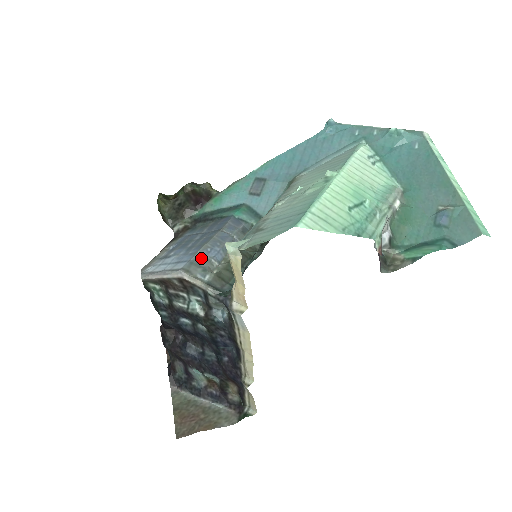
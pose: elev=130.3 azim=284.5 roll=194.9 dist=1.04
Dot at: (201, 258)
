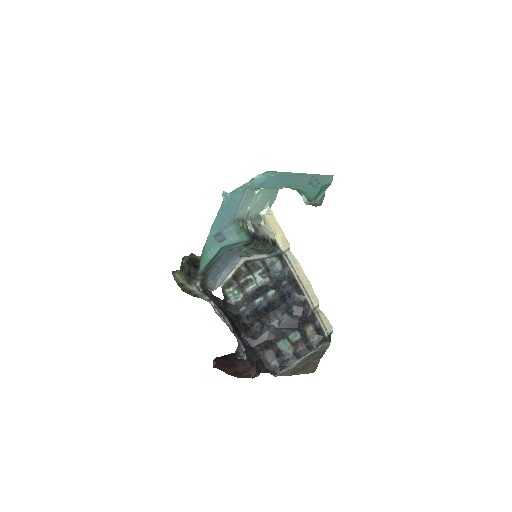
Dot at: (241, 255)
